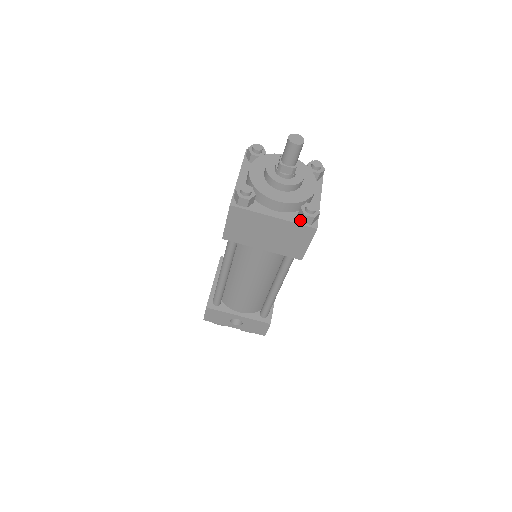
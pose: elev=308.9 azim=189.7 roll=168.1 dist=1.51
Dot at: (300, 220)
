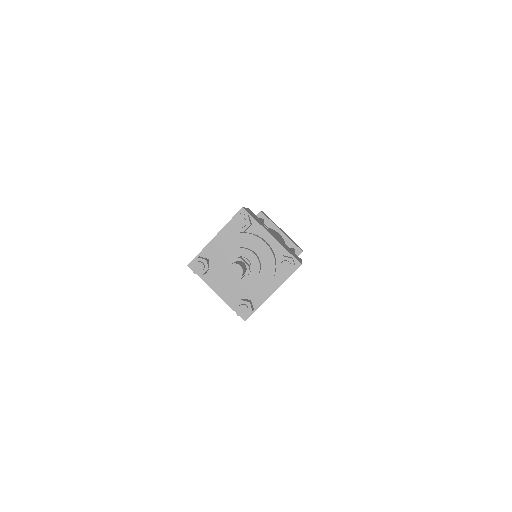
Dot at: occluded
